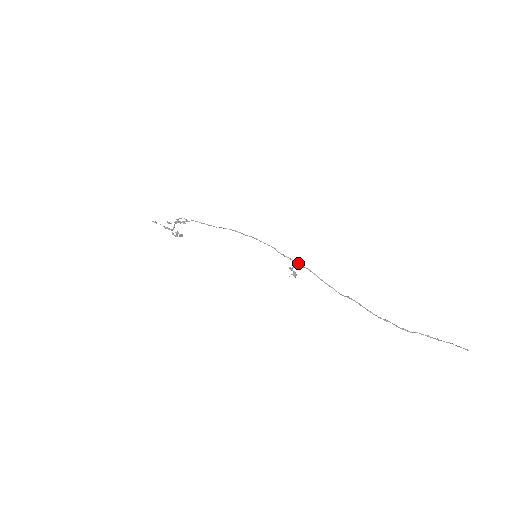
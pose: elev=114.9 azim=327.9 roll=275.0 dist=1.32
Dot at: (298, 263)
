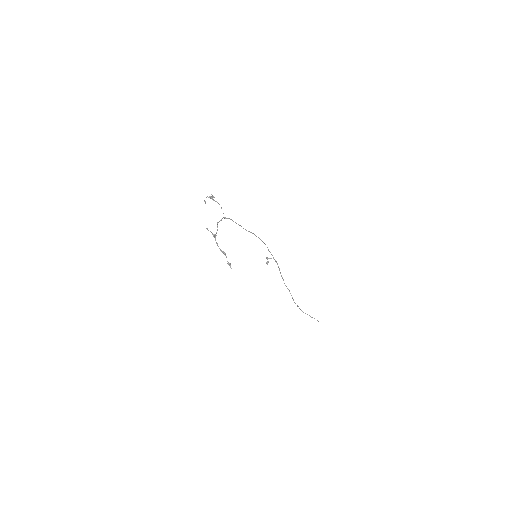
Dot at: (274, 259)
